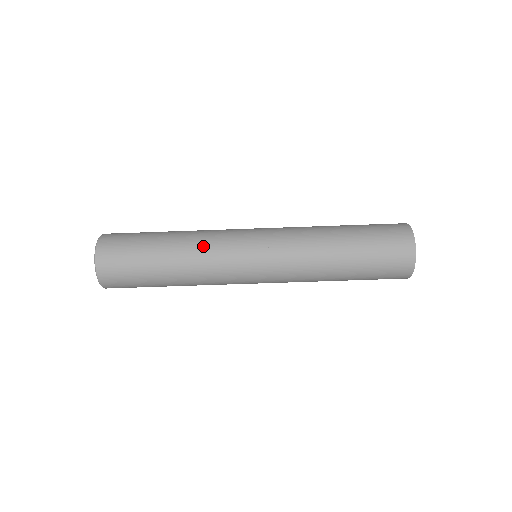
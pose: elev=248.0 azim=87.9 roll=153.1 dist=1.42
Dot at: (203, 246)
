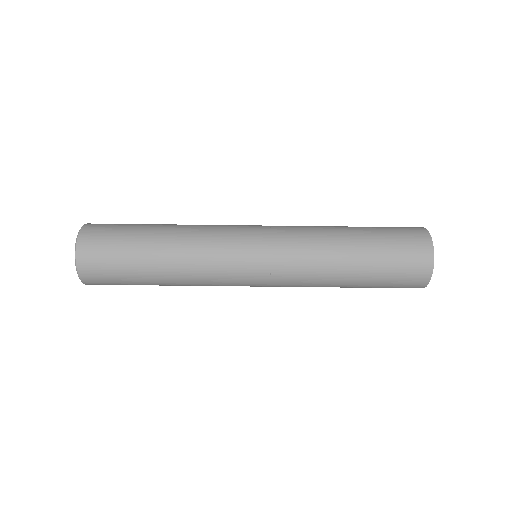
Dot at: (198, 238)
